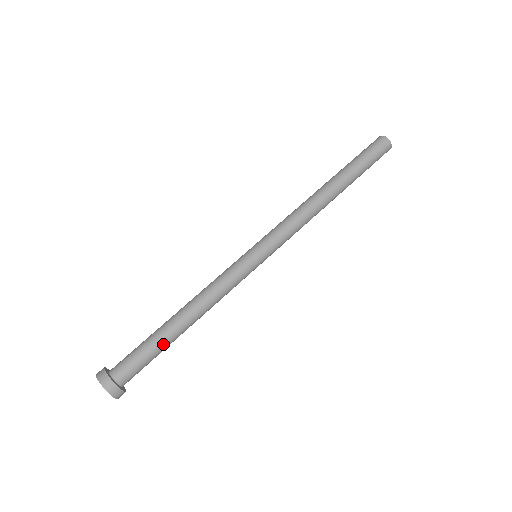
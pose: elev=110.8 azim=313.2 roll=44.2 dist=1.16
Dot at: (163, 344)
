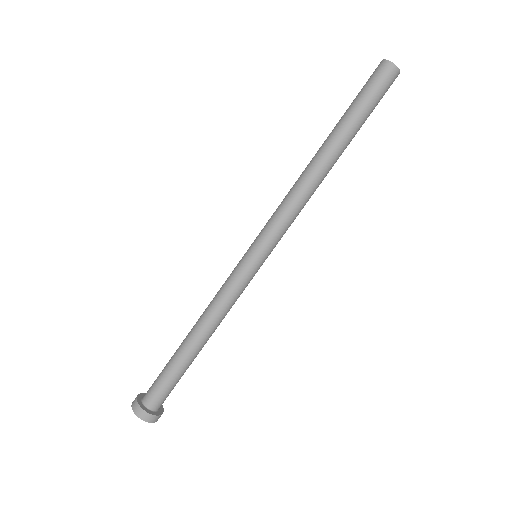
Dot at: (186, 368)
